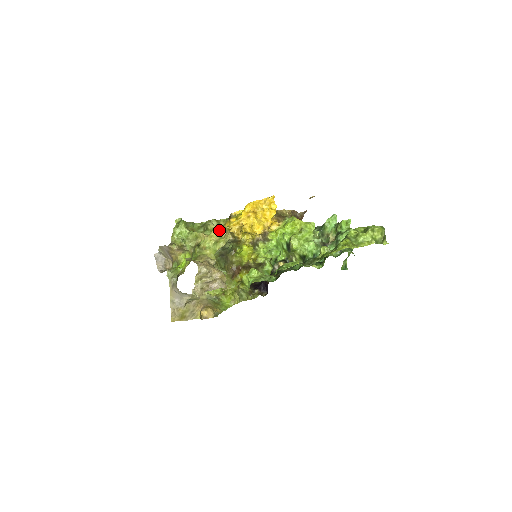
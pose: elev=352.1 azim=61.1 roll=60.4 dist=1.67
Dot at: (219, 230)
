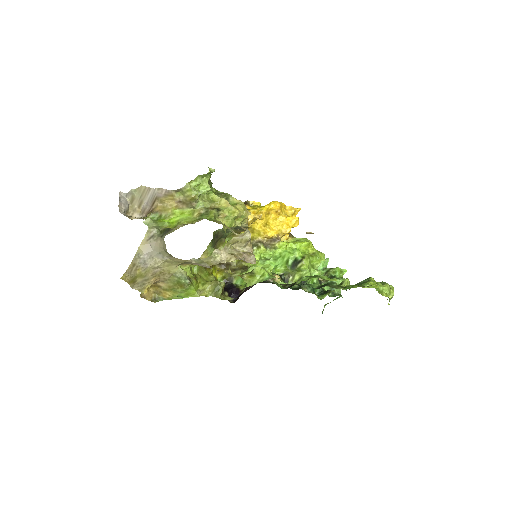
Dot at: (245, 207)
